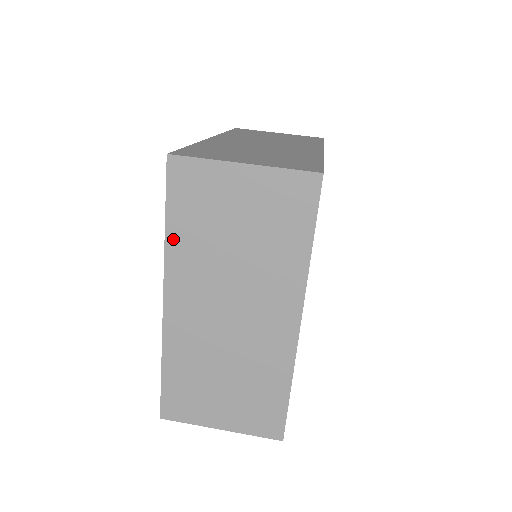
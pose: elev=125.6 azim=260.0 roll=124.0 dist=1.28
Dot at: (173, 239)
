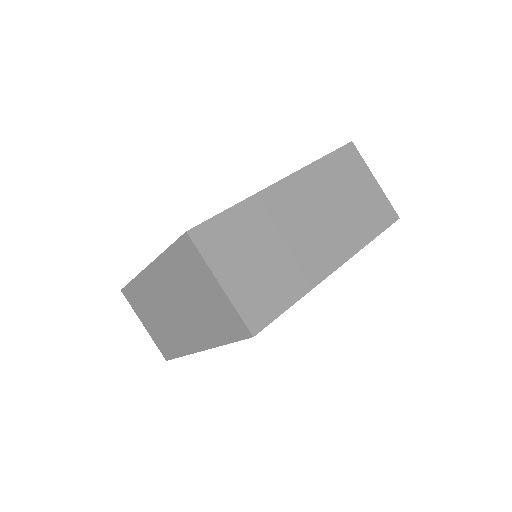
Dot at: (167, 258)
